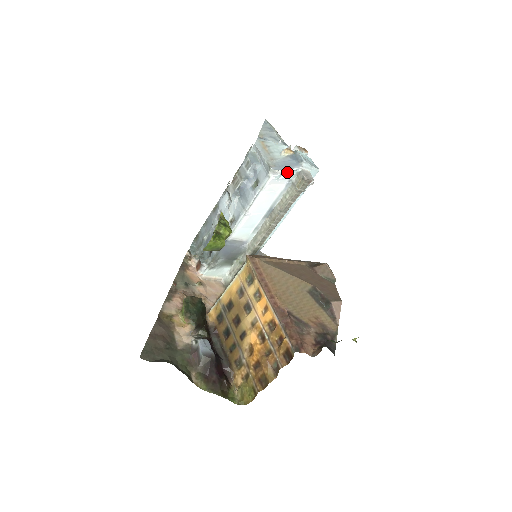
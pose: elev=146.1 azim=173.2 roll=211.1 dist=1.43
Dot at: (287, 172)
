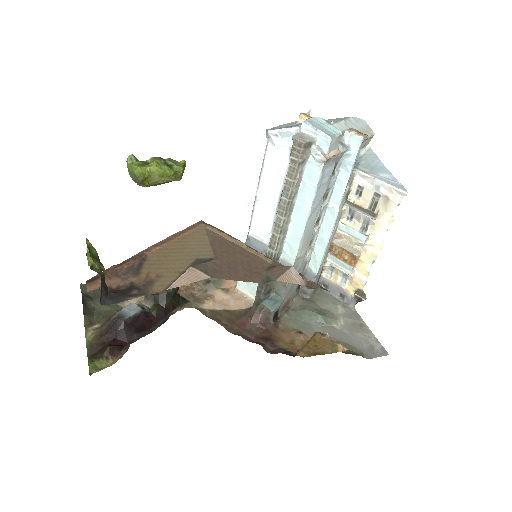
Dot at: (283, 135)
